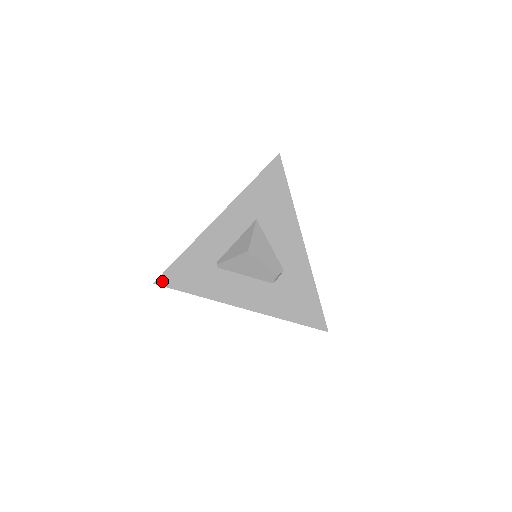
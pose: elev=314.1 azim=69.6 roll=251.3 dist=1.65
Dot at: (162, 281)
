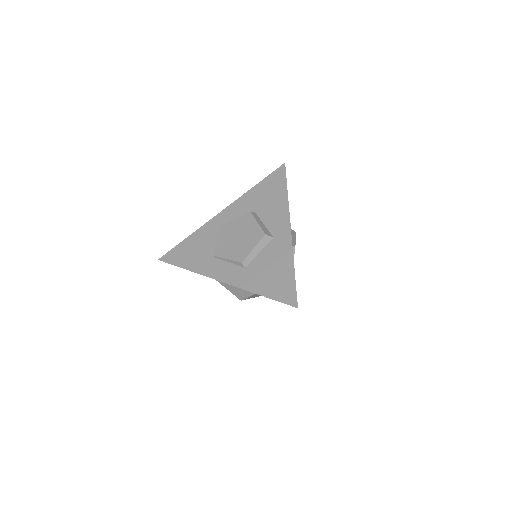
Dot at: occluded
